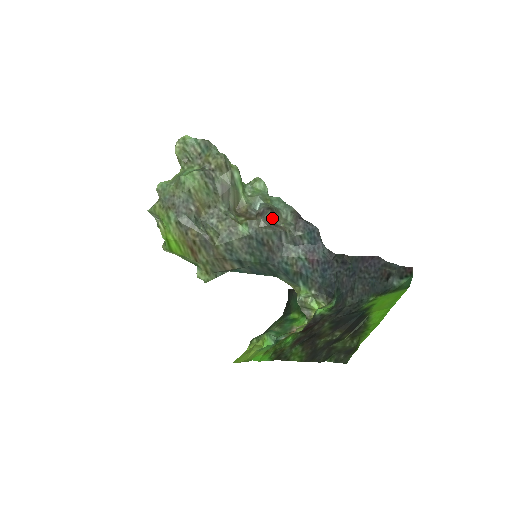
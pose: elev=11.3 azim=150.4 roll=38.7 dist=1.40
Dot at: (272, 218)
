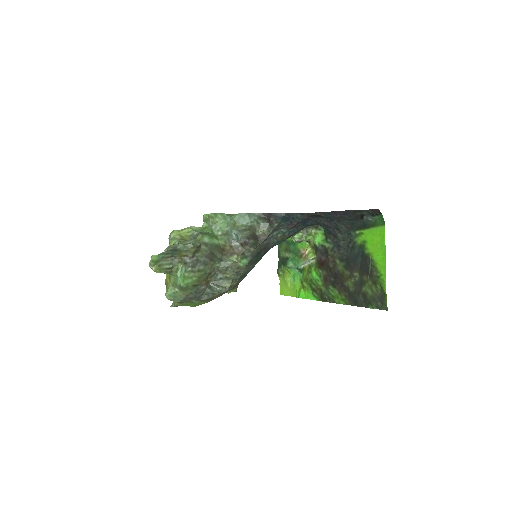
Dot at: (255, 241)
